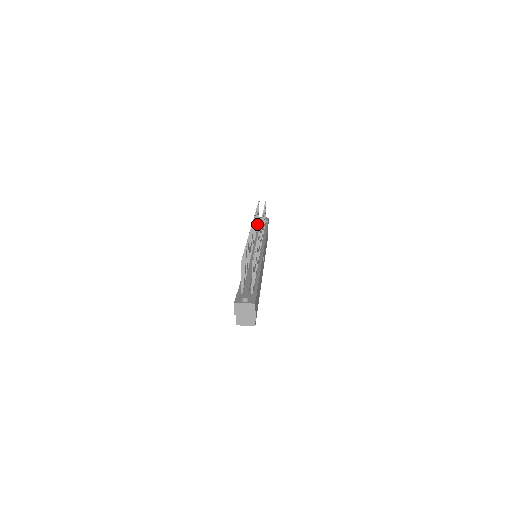
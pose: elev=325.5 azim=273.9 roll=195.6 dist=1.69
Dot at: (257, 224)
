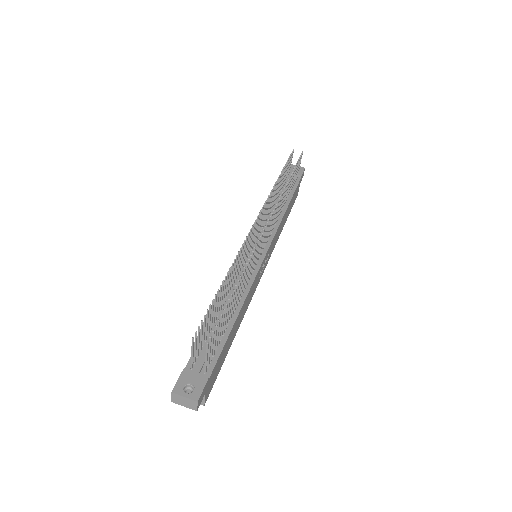
Dot at: (280, 188)
